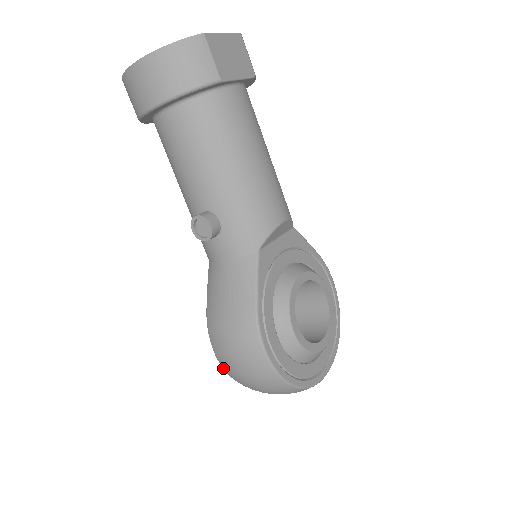
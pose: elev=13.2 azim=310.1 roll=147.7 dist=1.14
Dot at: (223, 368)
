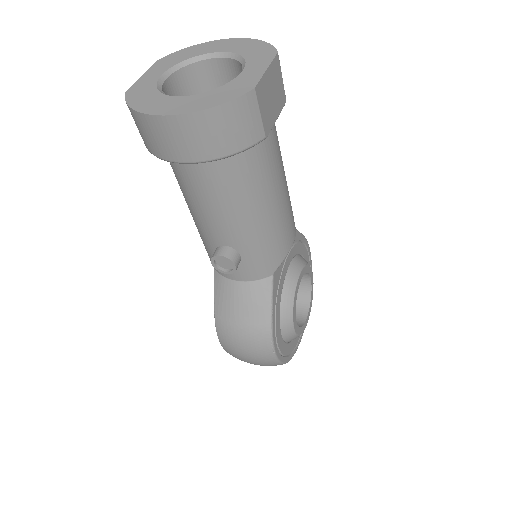
Dot at: (227, 352)
